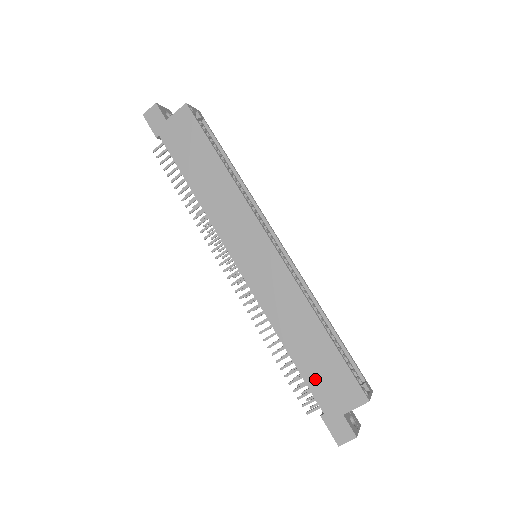
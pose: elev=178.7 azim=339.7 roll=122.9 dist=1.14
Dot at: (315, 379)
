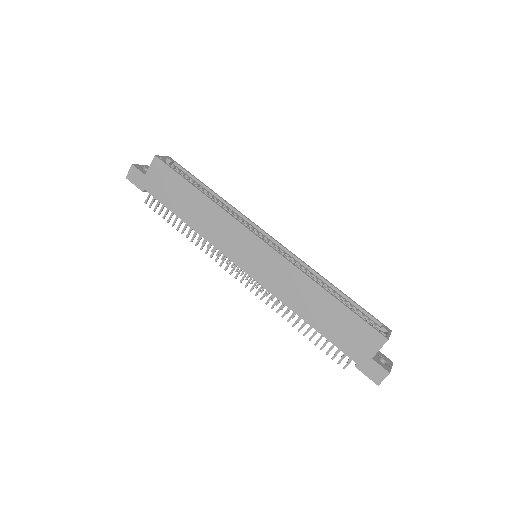
Dot at: (339, 338)
